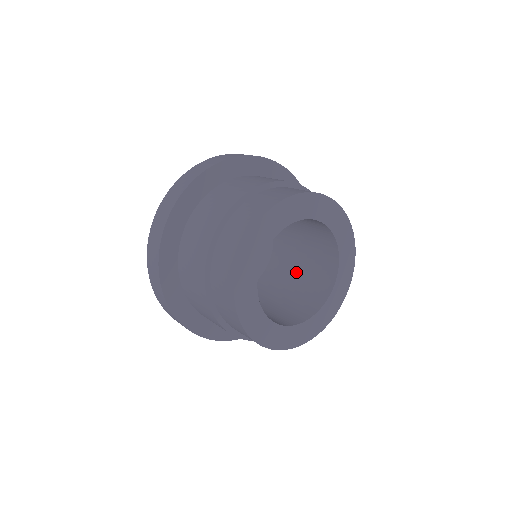
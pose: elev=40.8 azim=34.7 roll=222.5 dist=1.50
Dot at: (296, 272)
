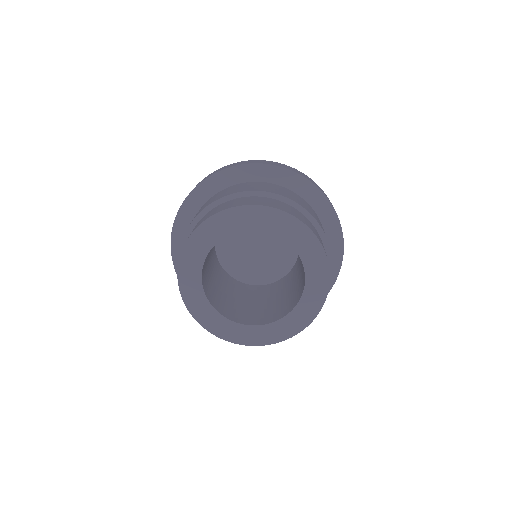
Dot at: (290, 287)
